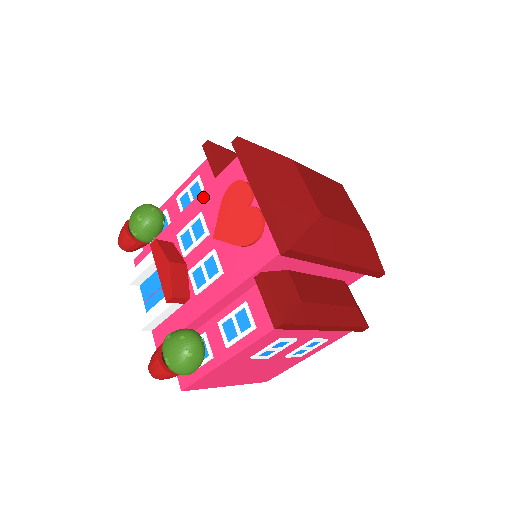
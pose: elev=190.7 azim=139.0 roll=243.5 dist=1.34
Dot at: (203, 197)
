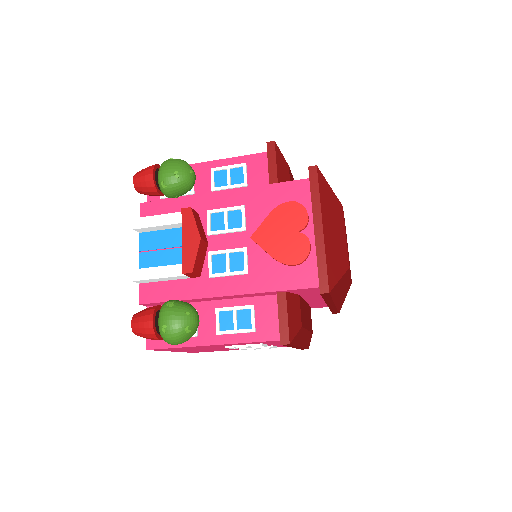
Dot at: (252, 193)
